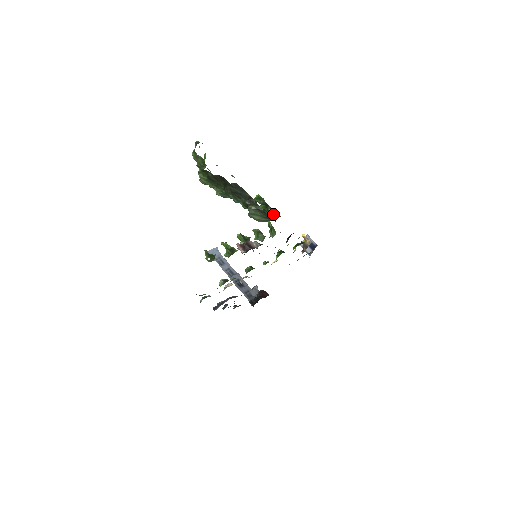
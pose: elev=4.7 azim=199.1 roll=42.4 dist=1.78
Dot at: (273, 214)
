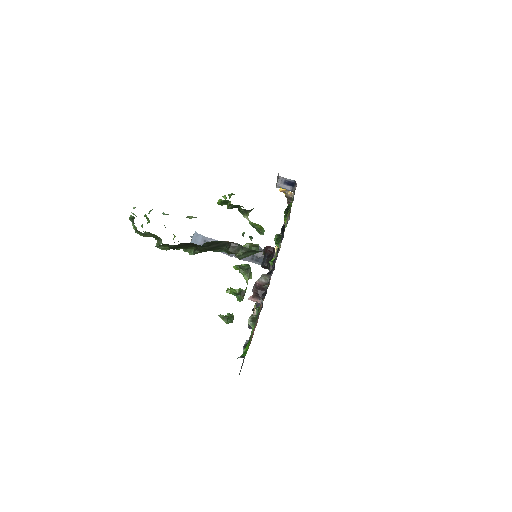
Dot at: (249, 211)
